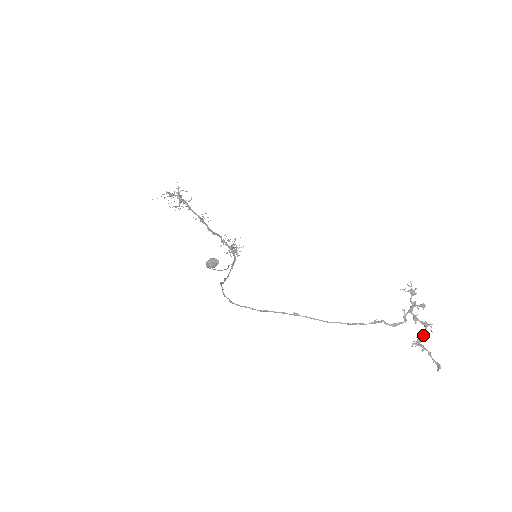
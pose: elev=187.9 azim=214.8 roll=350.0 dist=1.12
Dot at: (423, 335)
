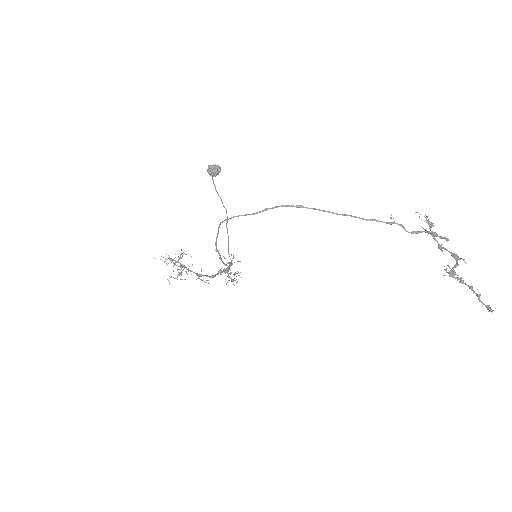
Dot at: (456, 265)
